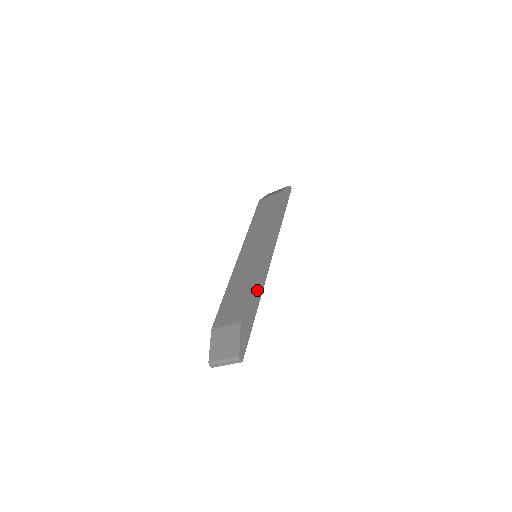
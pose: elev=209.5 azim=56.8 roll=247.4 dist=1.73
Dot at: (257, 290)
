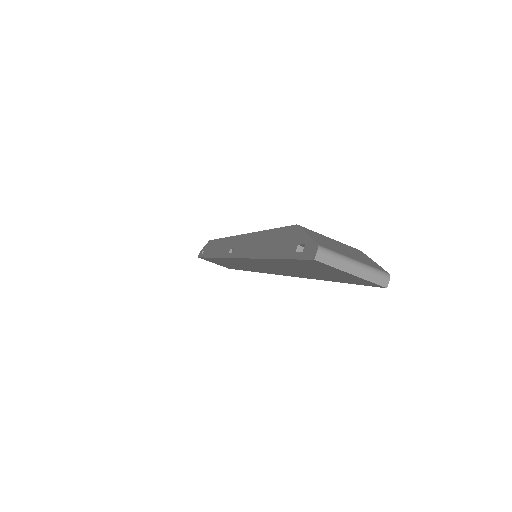
Dot at: occluded
